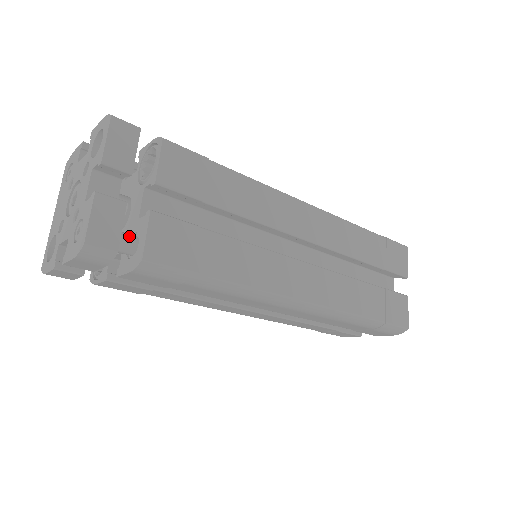
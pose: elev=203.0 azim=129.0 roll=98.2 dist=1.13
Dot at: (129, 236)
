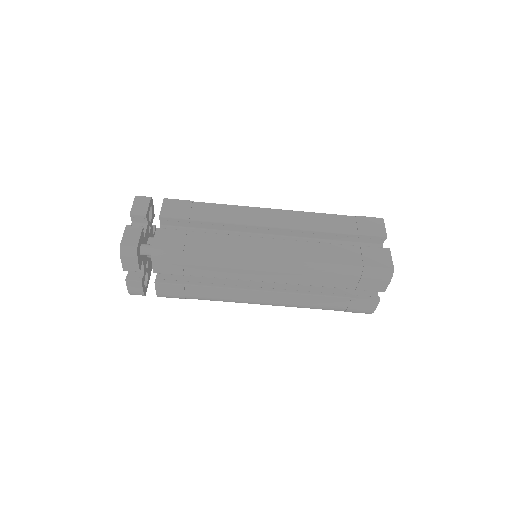
Dot at: (150, 245)
